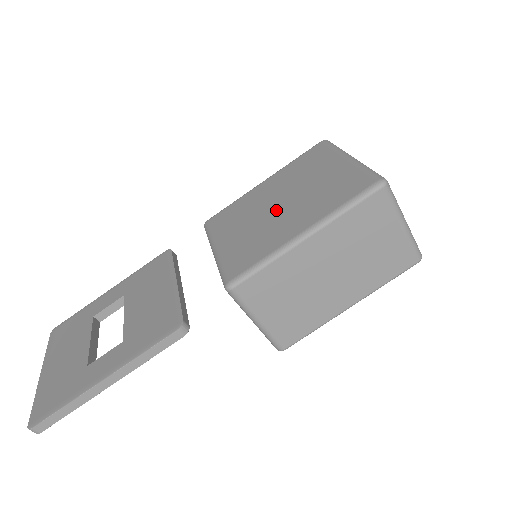
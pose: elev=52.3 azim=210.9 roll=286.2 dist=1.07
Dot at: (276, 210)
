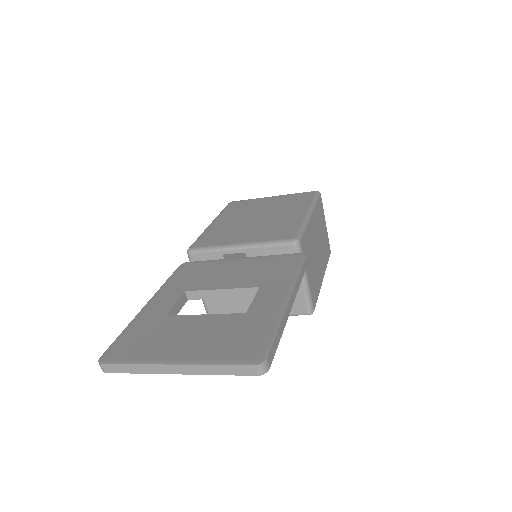
Dot at: (261, 219)
